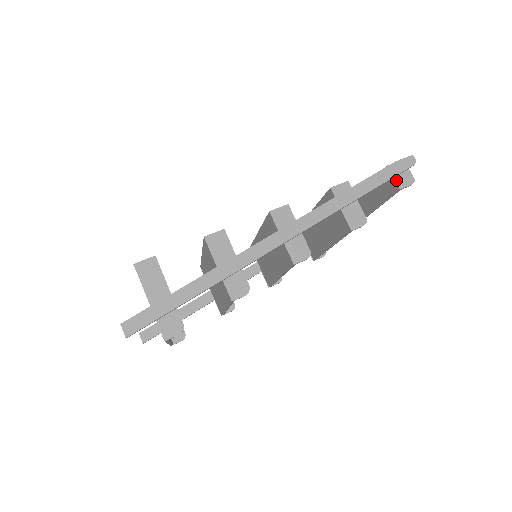
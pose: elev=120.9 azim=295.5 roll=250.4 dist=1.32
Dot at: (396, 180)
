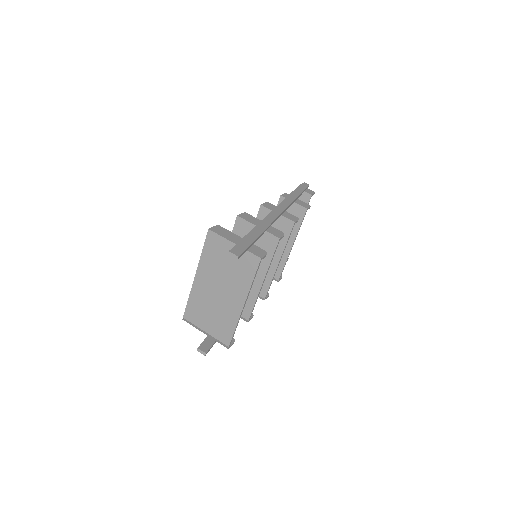
Dot at: (306, 192)
